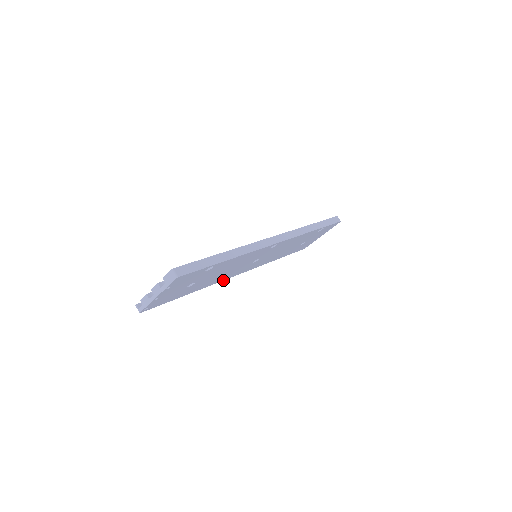
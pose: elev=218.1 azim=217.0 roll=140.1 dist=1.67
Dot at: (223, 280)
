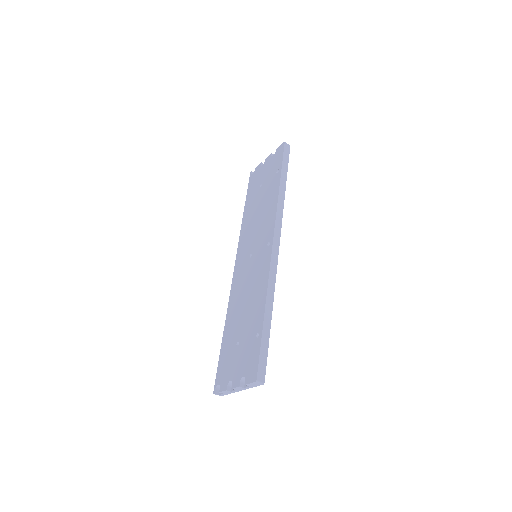
Dot at: occluded
